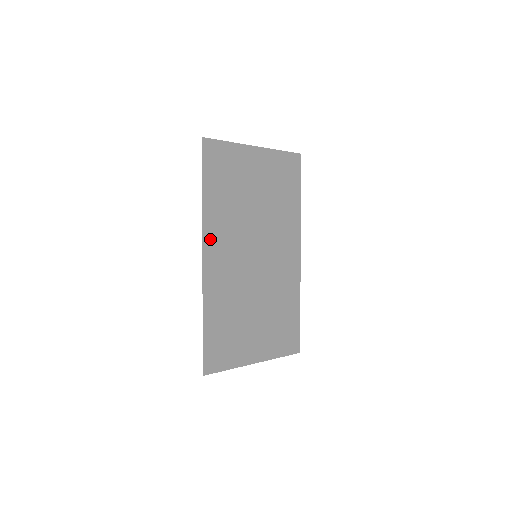
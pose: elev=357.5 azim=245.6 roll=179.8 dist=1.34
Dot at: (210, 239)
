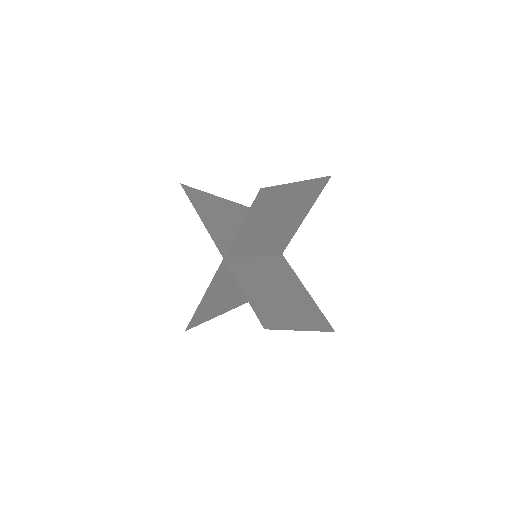
Dot at: (229, 256)
